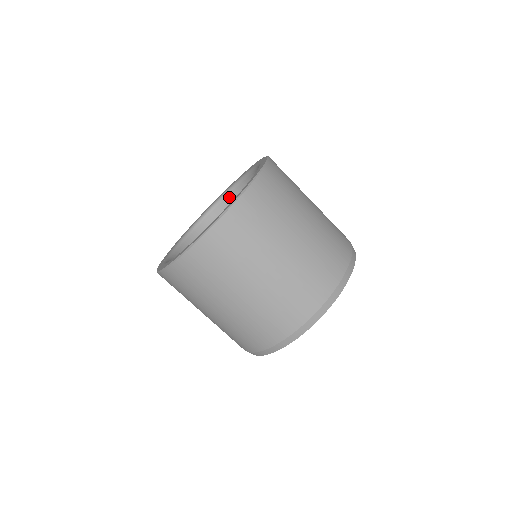
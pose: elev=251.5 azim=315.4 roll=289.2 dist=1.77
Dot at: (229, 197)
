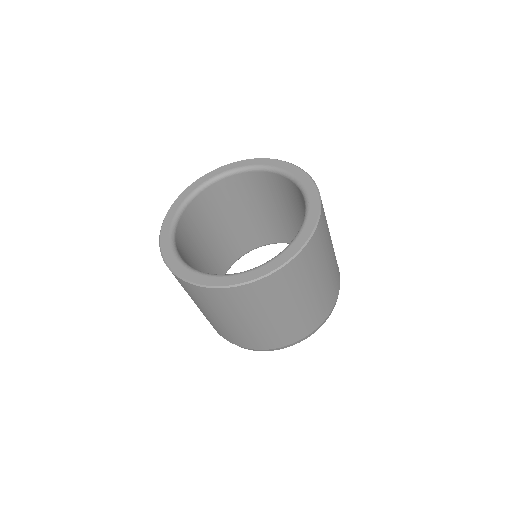
Dot at: (202, 194)
